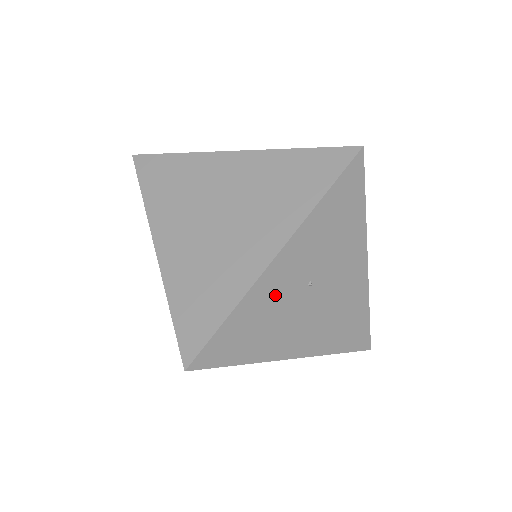
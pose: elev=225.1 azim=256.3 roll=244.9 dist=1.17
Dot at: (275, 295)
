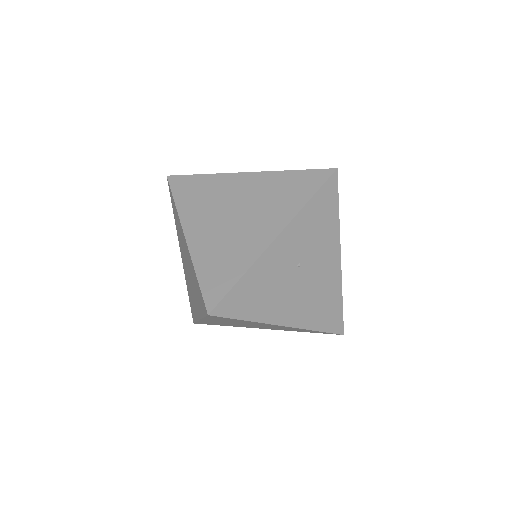
Dot at: (274, 268)
